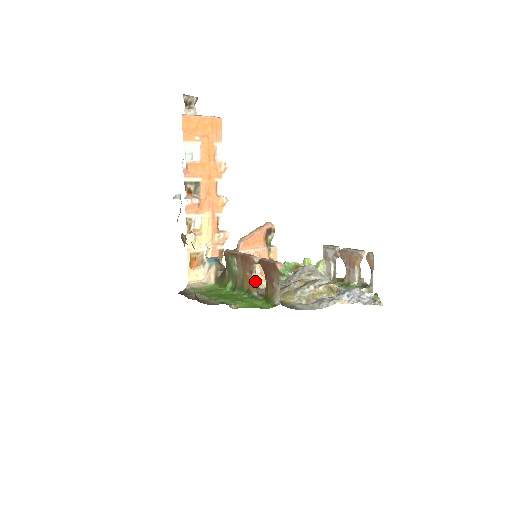
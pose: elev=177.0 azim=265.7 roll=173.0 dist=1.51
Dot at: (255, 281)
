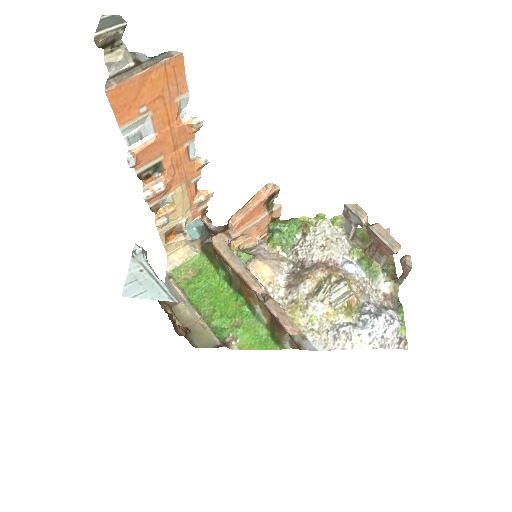
Dot at: (255, 276)
